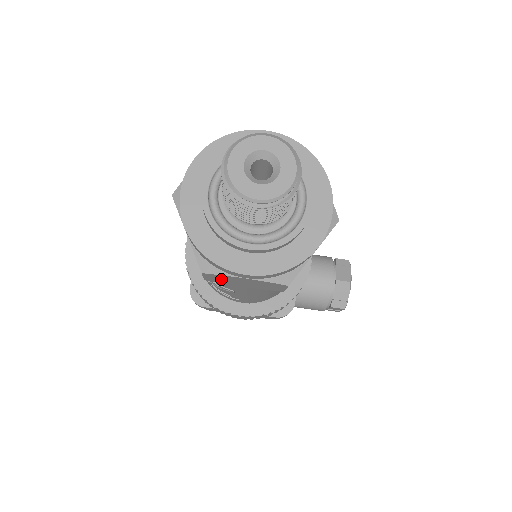
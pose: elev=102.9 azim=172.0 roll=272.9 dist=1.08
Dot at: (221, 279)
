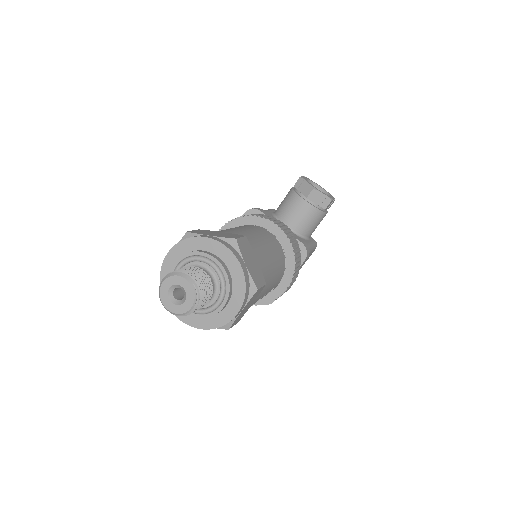
Dot at: (239, 318)
